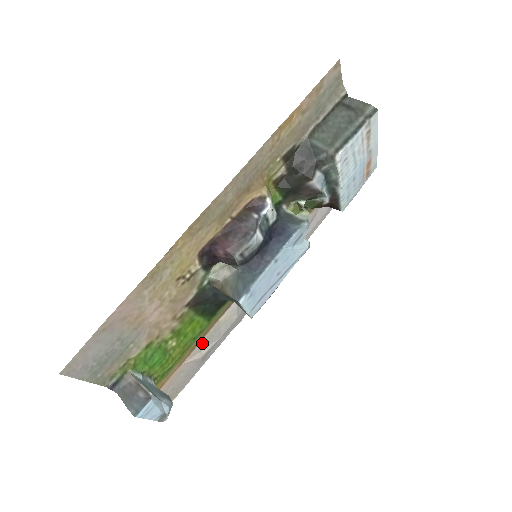
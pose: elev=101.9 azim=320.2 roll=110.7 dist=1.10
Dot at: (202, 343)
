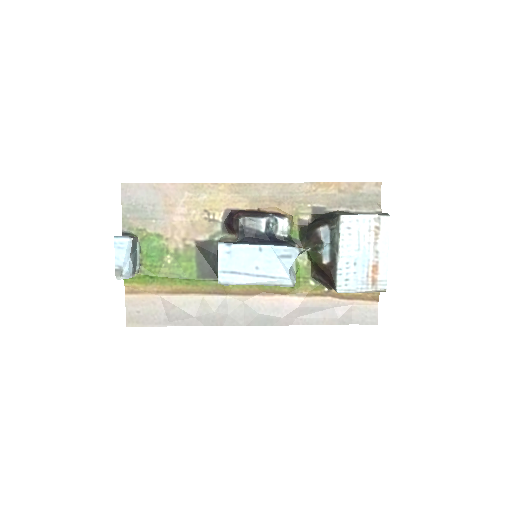
Dot at: (181, 299)
